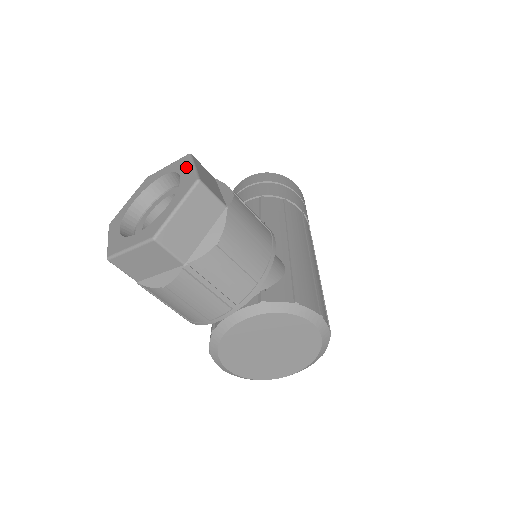
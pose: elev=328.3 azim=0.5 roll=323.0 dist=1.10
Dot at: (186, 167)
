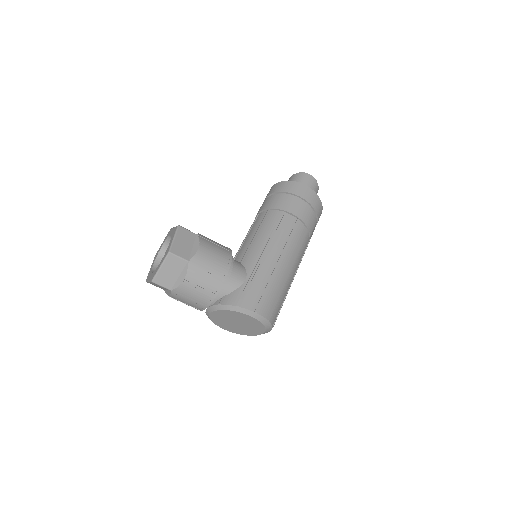
Dot at: (172, 237)
